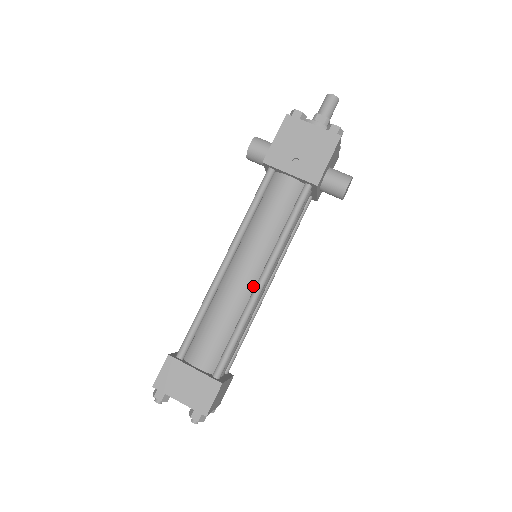
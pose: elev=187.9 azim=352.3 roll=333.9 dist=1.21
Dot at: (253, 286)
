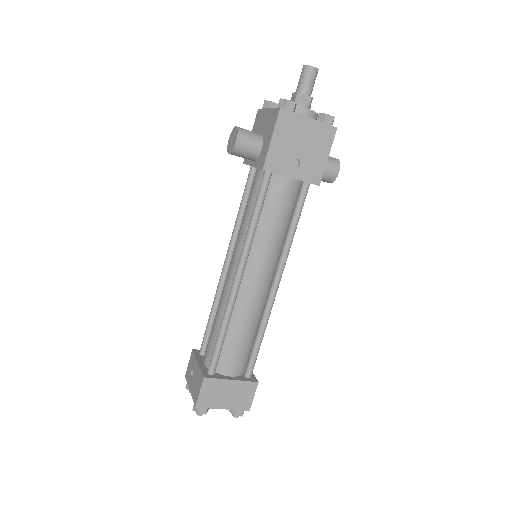
Dot at: (267, 291)
